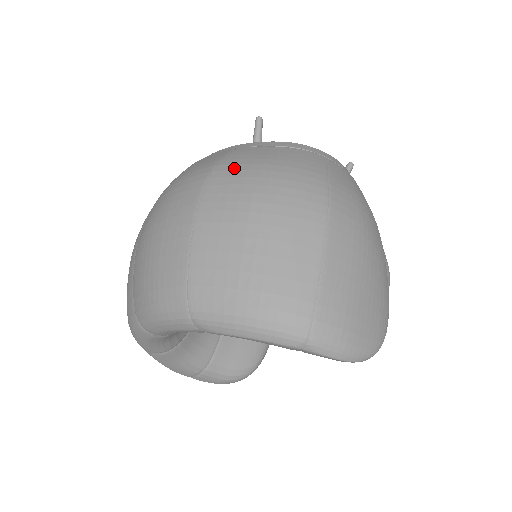
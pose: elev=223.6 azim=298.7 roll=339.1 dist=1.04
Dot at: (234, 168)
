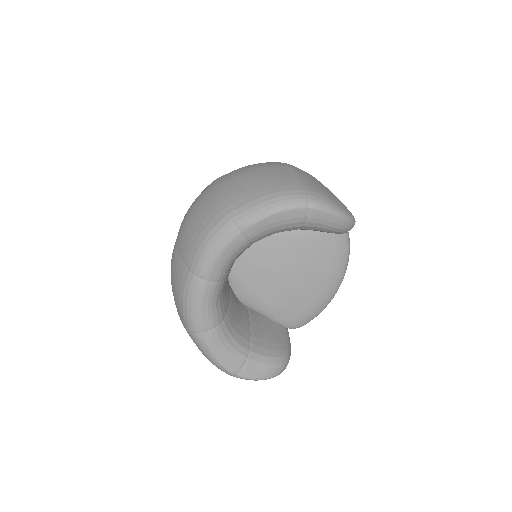
Dot at: occluded
